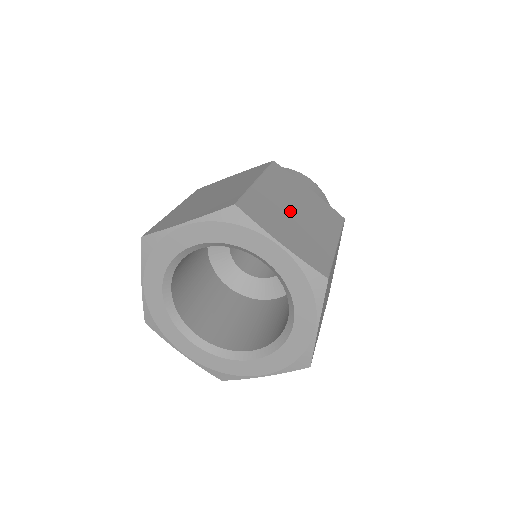
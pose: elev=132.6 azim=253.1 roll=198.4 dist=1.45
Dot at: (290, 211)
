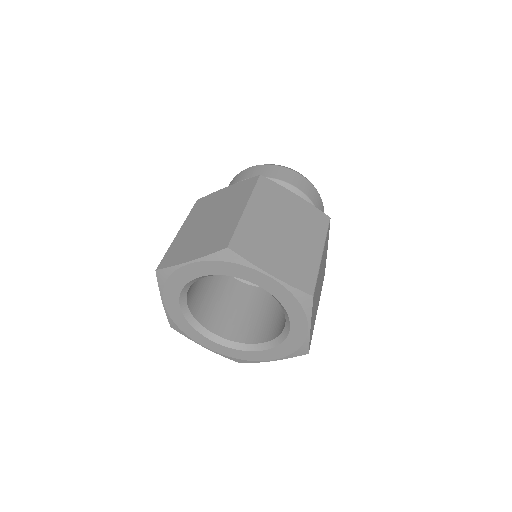
Dot at: (278, 232)
